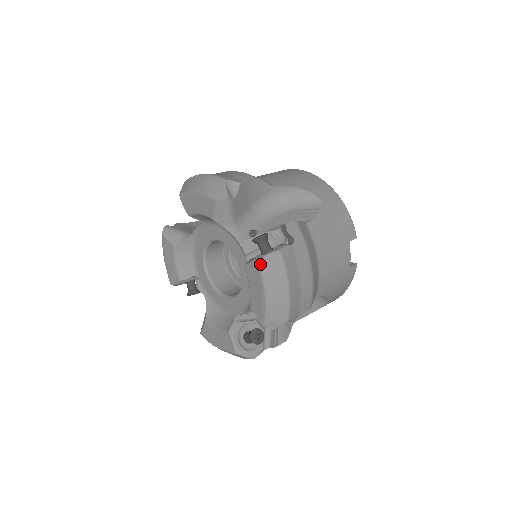
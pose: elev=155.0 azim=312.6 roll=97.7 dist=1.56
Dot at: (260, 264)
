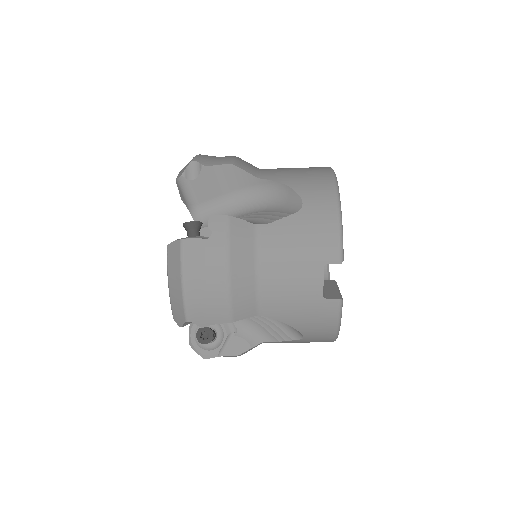
Dot at: (167, 249)
